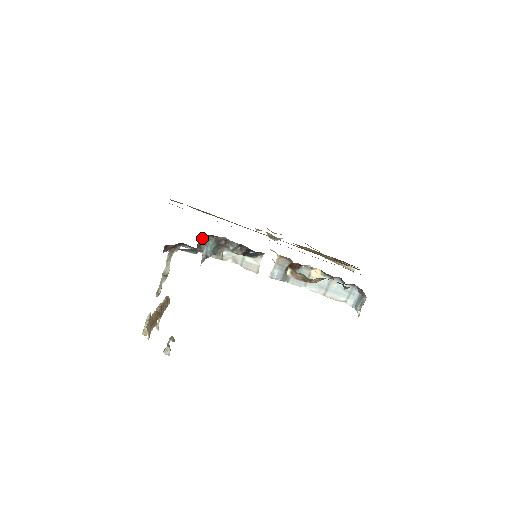
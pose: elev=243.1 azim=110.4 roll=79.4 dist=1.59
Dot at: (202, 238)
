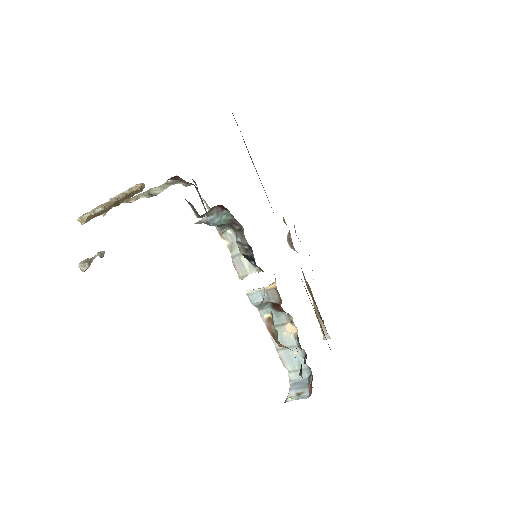
Dot at: (220, 205)
